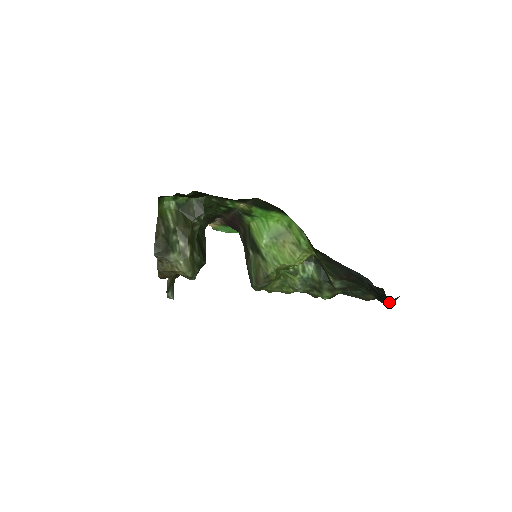
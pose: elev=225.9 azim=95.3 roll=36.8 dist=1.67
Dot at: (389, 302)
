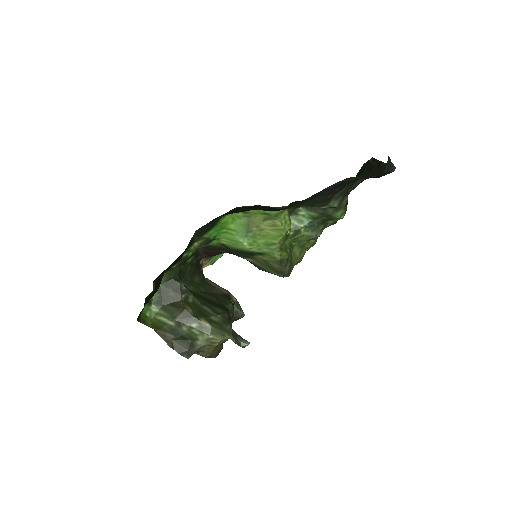
Dot at: (386, 171)
